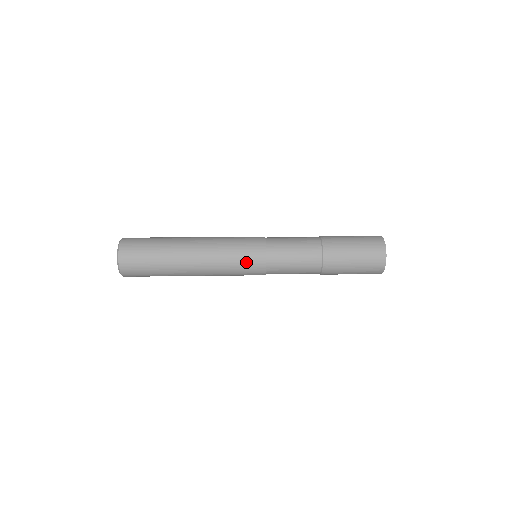
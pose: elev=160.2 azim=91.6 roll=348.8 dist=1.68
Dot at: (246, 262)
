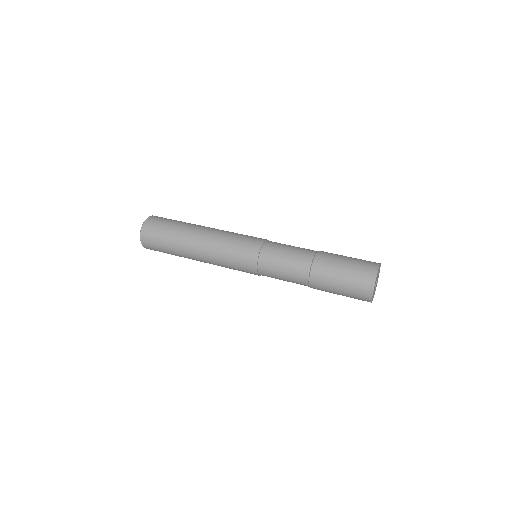
Dot at: (241, 253)
